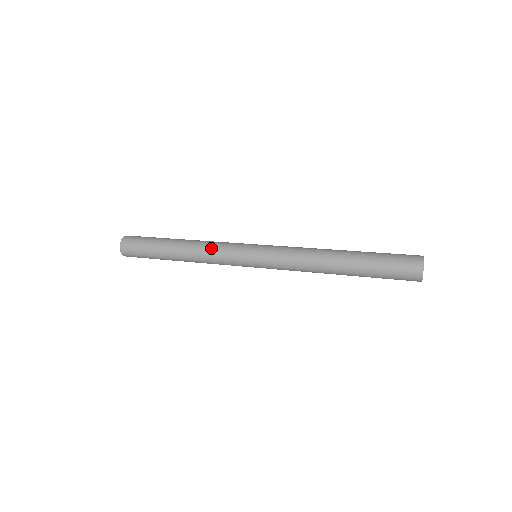
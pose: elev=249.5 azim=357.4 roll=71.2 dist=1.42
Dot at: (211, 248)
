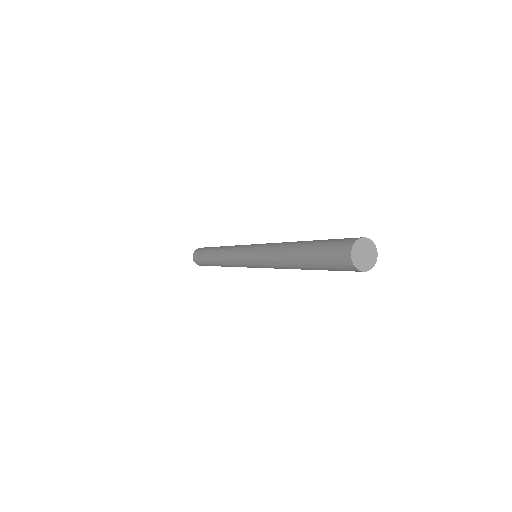
Dot at: (226, 256)
